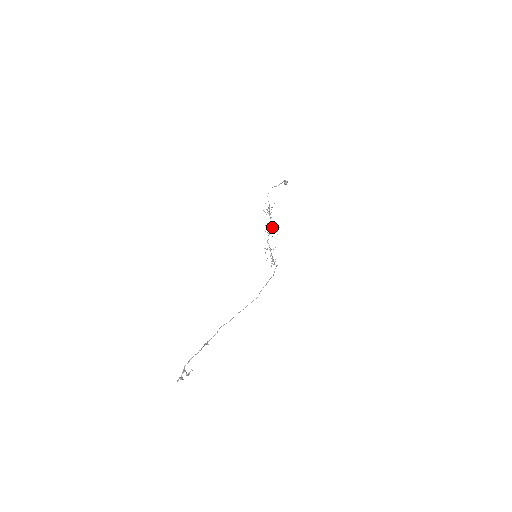
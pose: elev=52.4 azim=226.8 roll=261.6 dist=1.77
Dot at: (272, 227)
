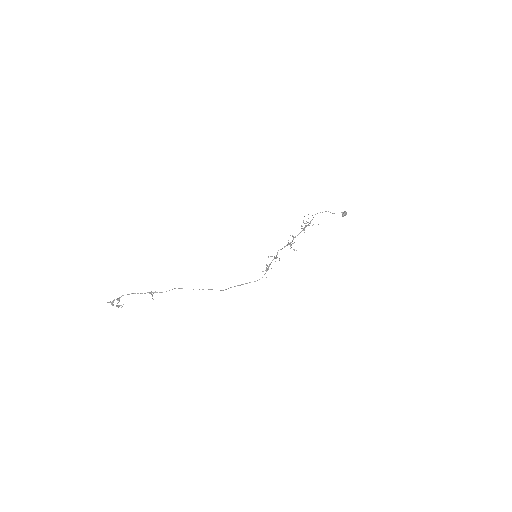
Dot at: occluded
